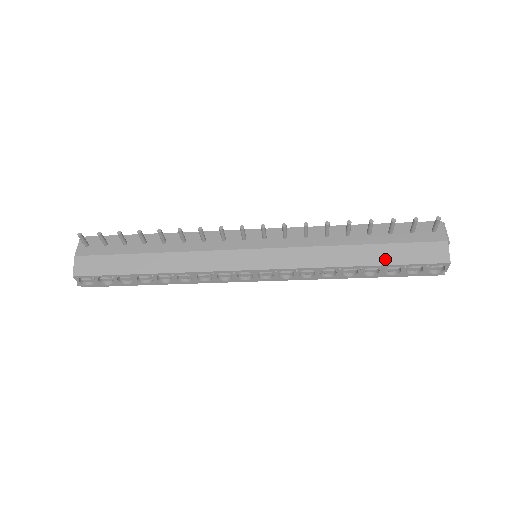
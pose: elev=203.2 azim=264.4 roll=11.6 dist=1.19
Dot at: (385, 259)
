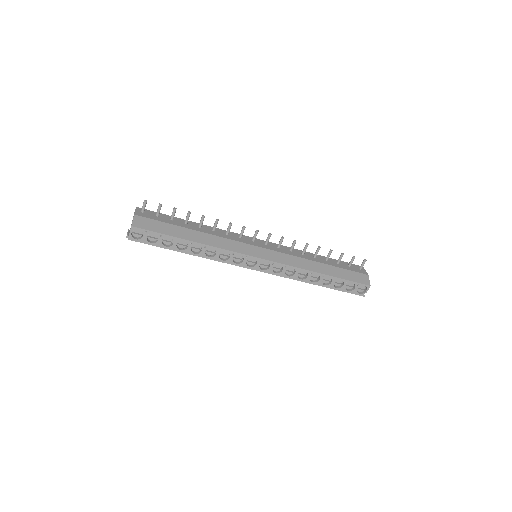
Dot at: (337, 274)
